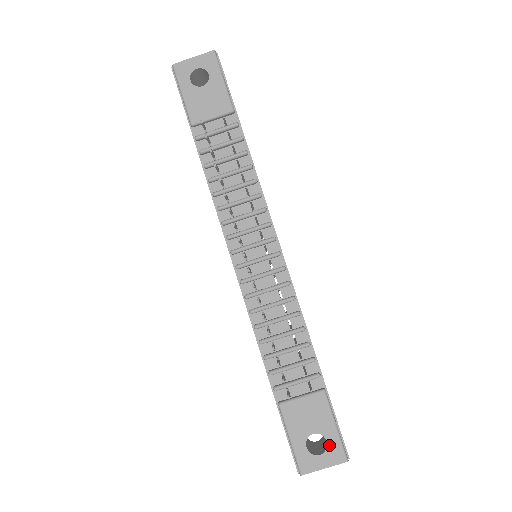
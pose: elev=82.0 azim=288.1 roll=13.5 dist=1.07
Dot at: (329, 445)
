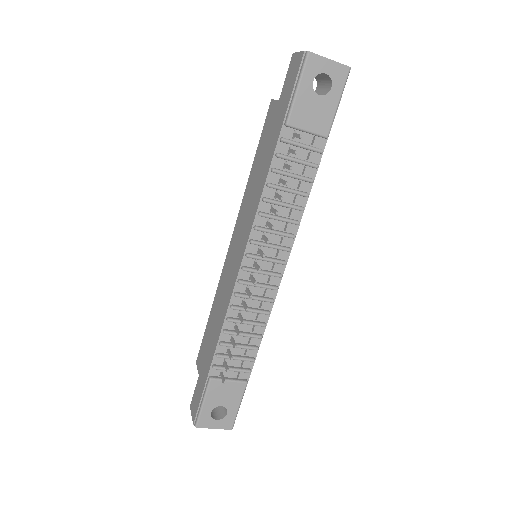
Dot at: (227, 416)
